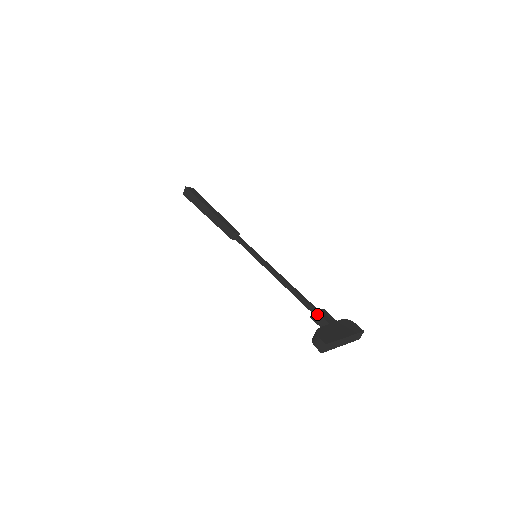
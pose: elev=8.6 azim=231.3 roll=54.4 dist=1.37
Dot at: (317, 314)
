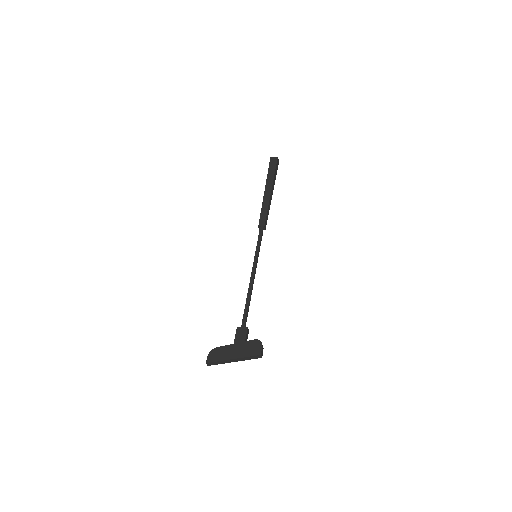
Dot at: (236, 331)
